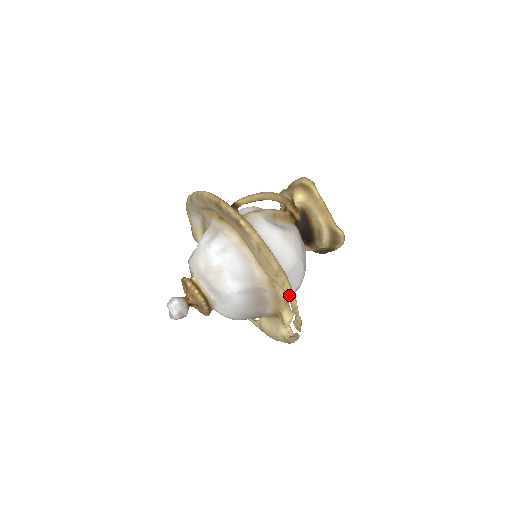
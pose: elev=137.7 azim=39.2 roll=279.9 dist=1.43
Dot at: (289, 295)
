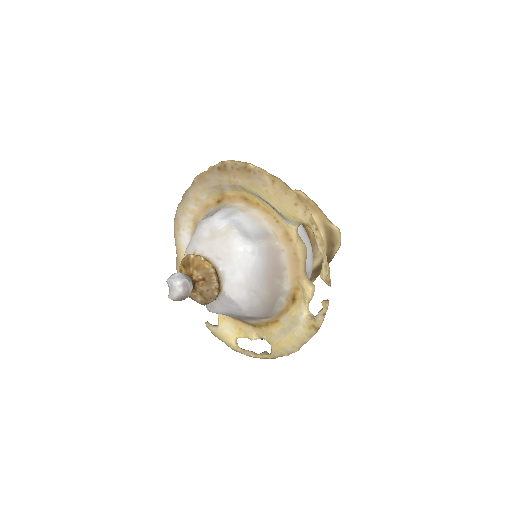
Dot at: (313, 224)
